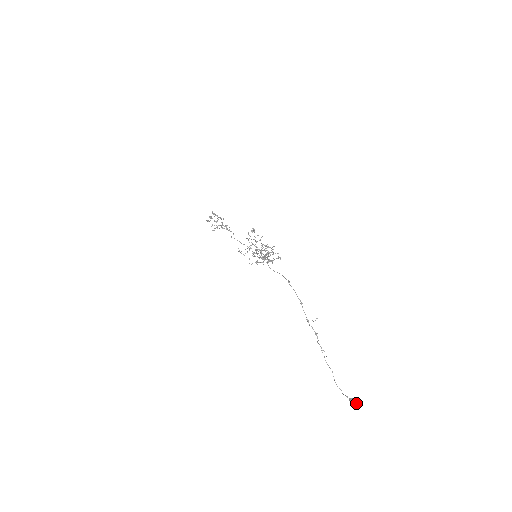
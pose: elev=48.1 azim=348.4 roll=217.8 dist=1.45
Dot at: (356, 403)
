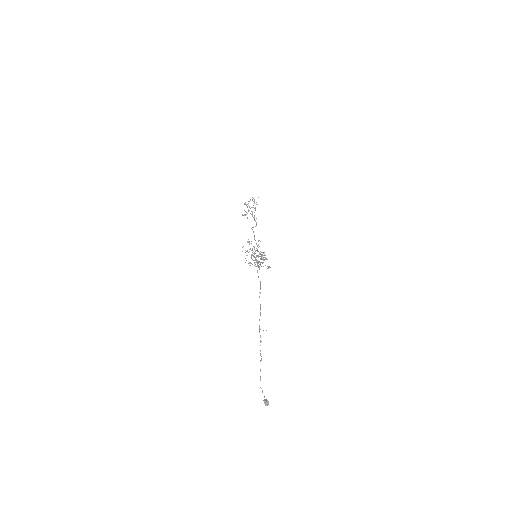
Dot at: (267, 404)
